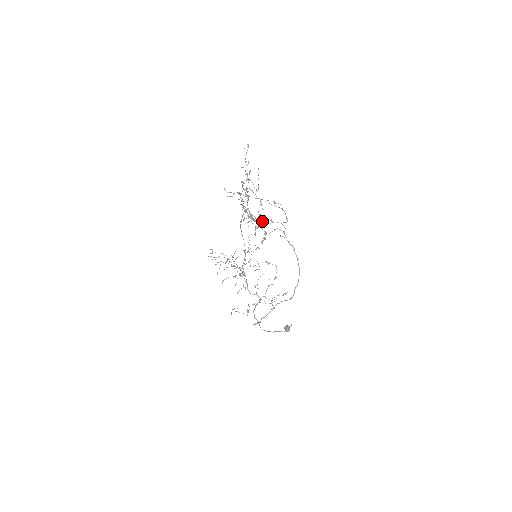
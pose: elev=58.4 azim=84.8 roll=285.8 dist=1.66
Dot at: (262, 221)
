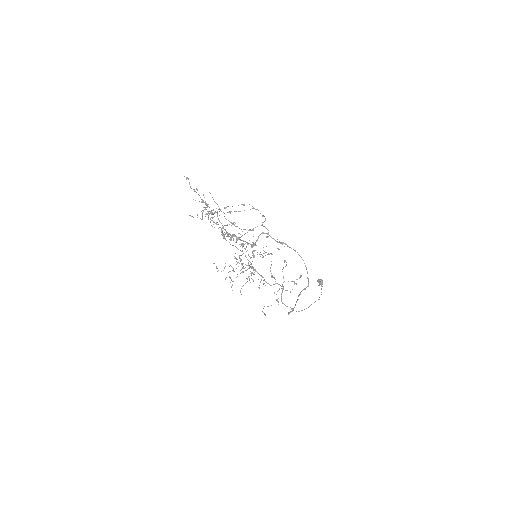
Dot at: (242, 243)
